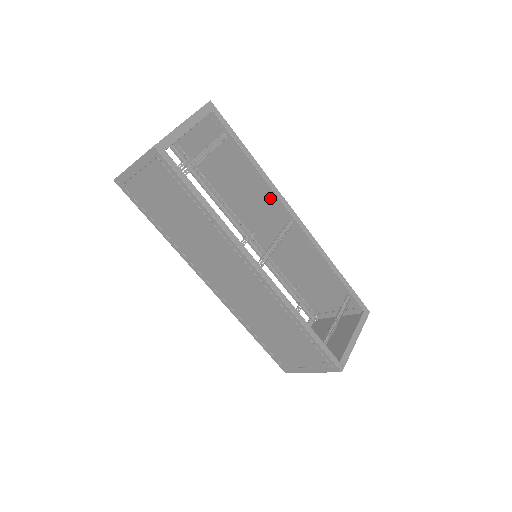
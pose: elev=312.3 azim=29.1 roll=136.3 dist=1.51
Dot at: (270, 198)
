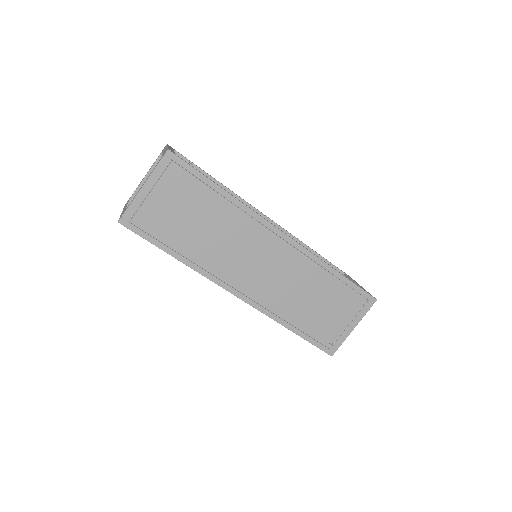
Dot at: occluded
